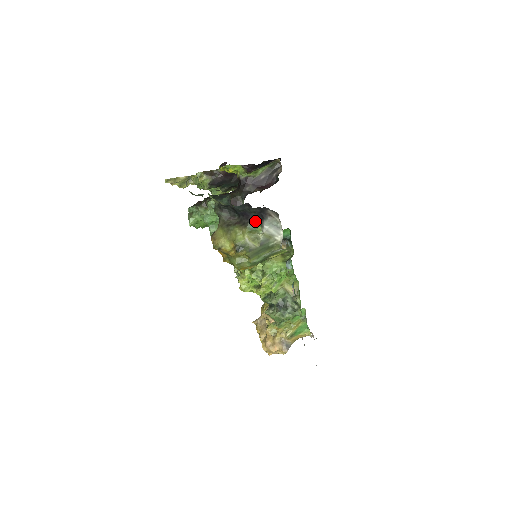
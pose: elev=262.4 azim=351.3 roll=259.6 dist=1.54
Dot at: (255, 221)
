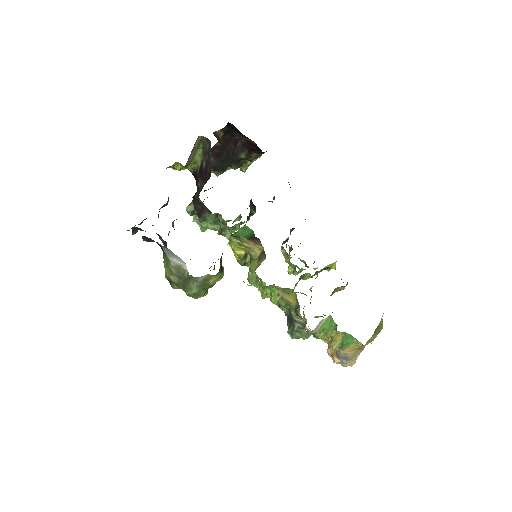
Dot at: occluded
